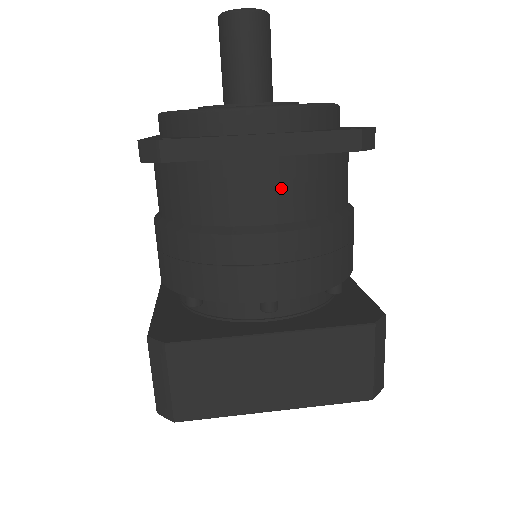
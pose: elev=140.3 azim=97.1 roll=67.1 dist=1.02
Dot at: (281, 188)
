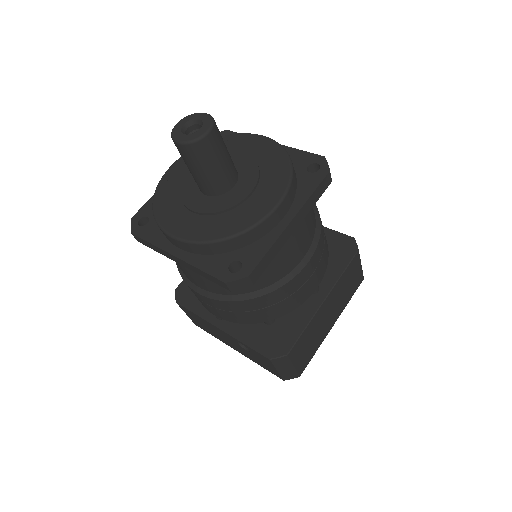
Dot at: (304, 234)
